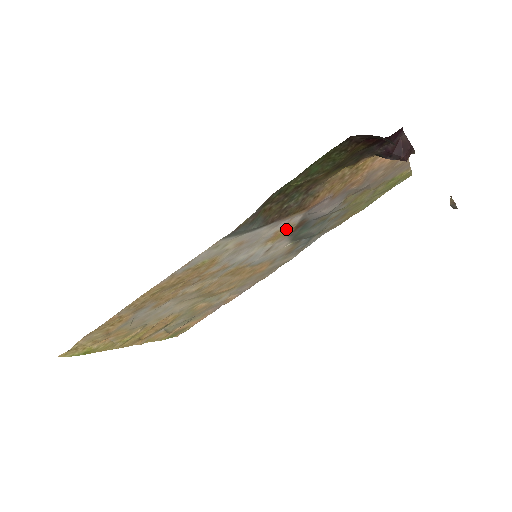
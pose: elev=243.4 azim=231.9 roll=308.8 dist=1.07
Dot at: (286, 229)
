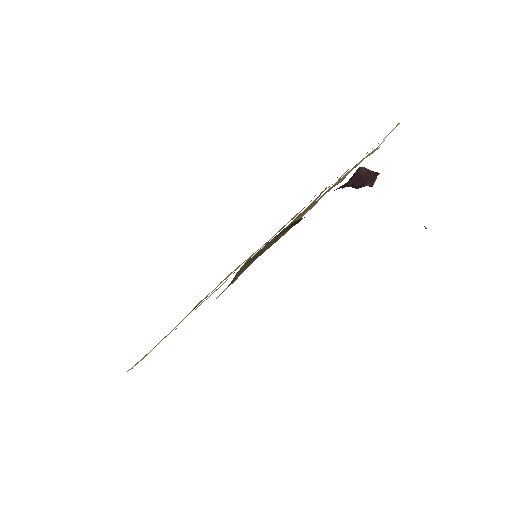
Dot at: occluded
